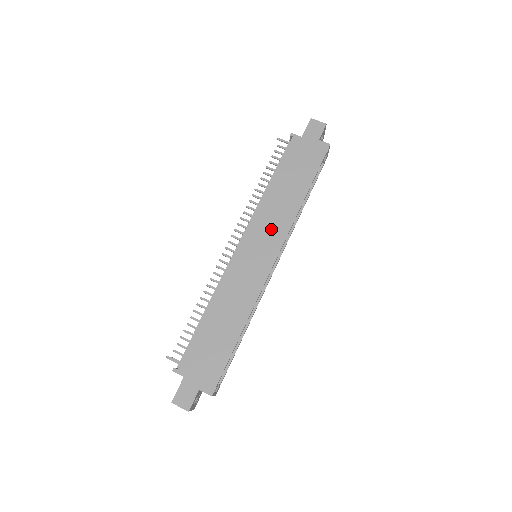
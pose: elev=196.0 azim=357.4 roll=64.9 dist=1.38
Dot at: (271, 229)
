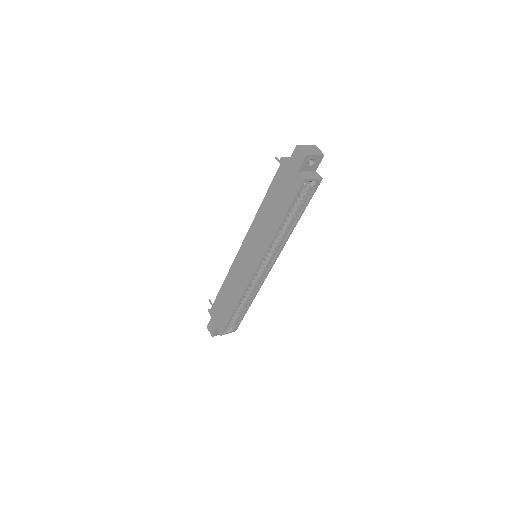
Dot at: (257, 244)
